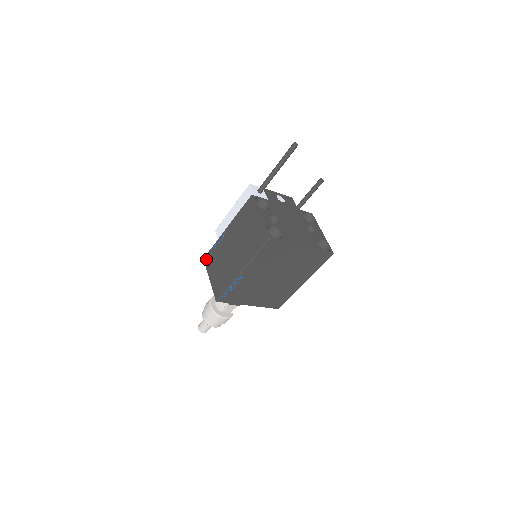
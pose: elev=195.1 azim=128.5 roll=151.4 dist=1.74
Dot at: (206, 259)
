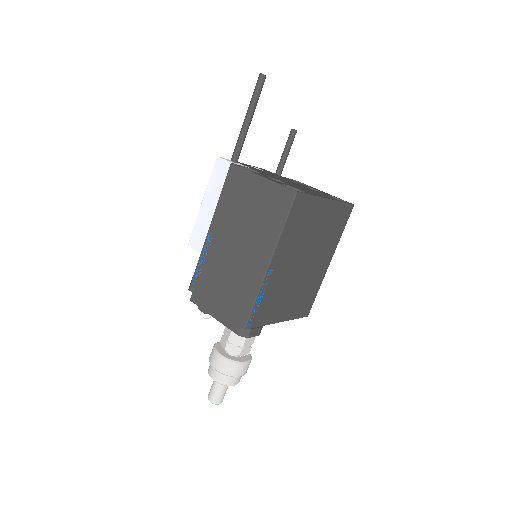
Dot at: (194, 287)
